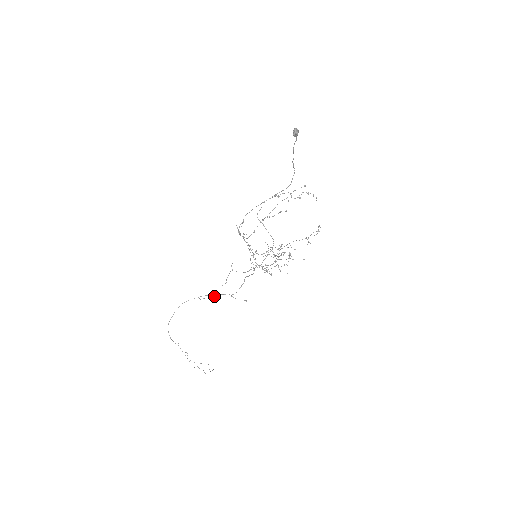
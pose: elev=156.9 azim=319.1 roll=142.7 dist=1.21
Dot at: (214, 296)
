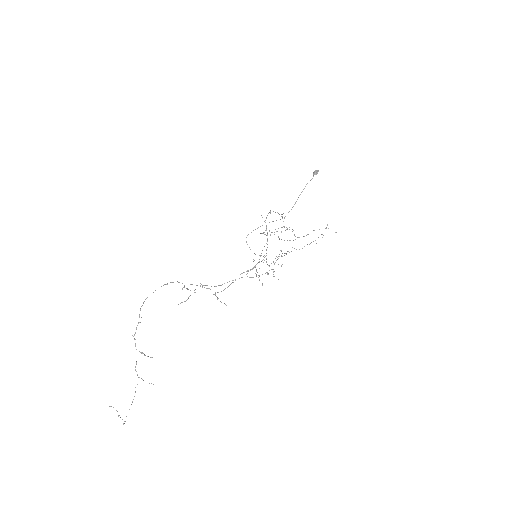
Dot at: occluded
